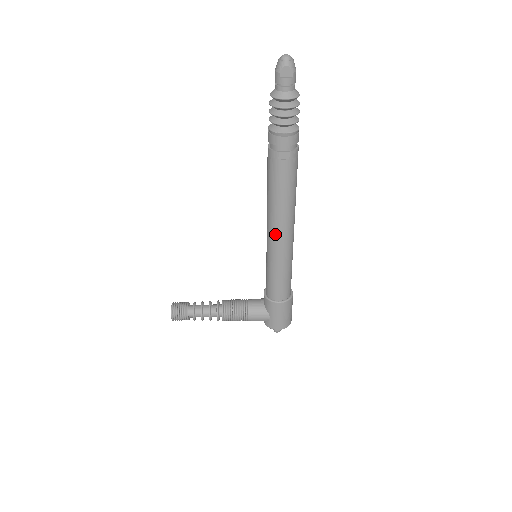
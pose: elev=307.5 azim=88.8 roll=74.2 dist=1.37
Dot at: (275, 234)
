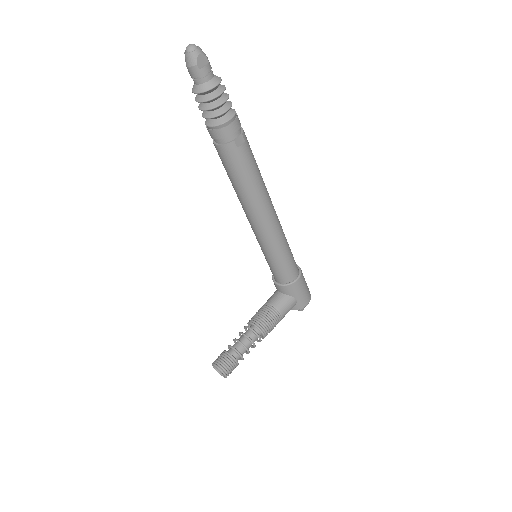
Dot at: (265, 220)
